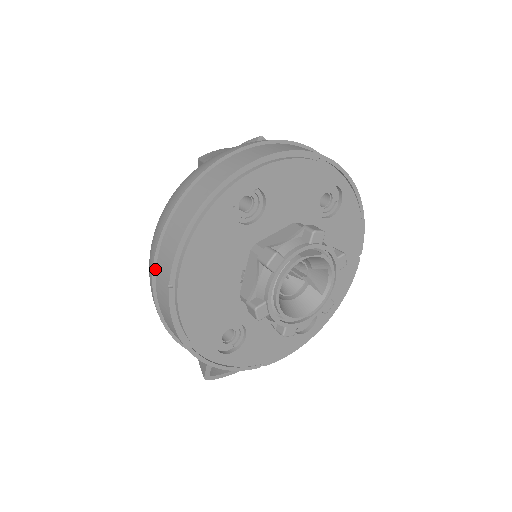
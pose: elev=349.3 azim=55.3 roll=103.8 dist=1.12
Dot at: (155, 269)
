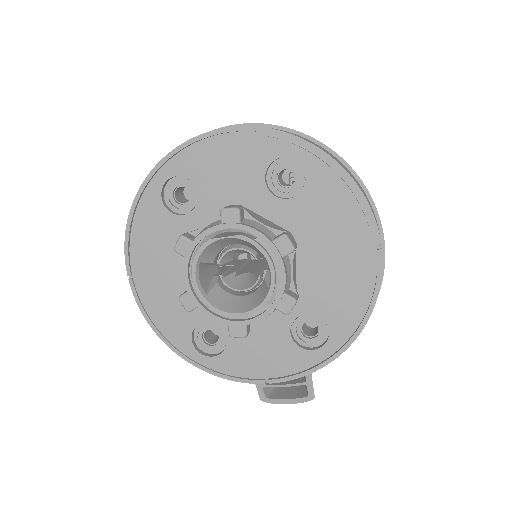
Dot at: occluded
